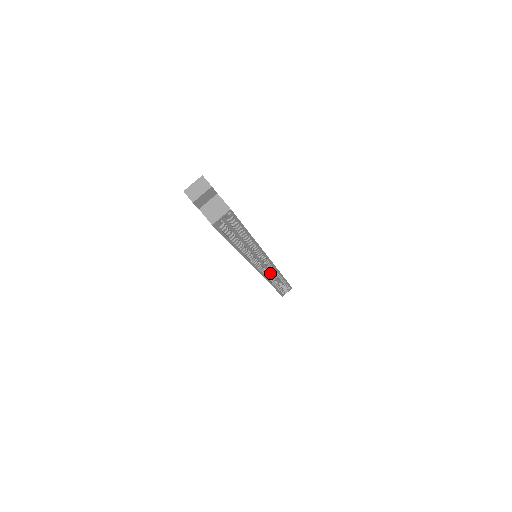
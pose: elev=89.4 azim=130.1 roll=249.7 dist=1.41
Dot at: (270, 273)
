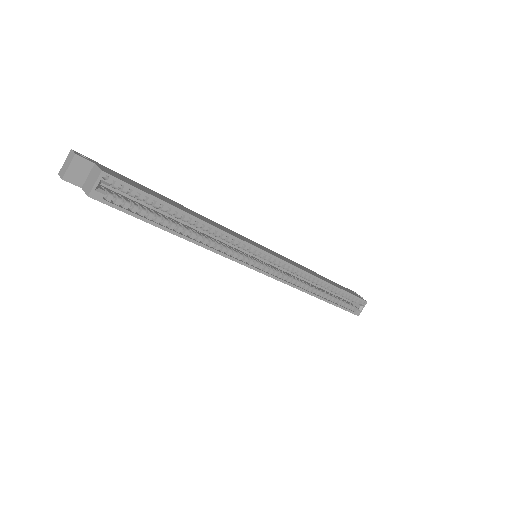
Dot at: (314, 284)
